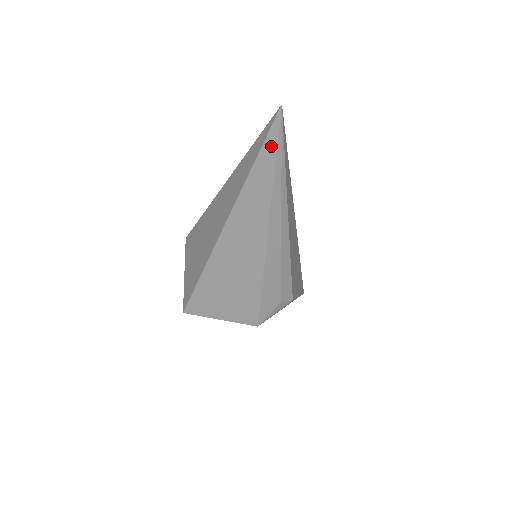
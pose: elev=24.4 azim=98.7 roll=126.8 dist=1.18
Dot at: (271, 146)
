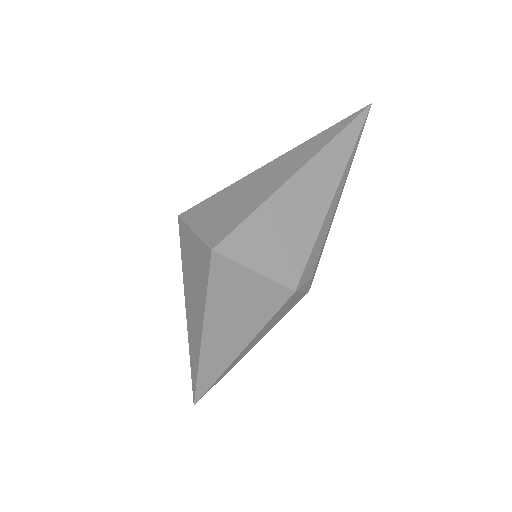
Dot at: (359, 122)
